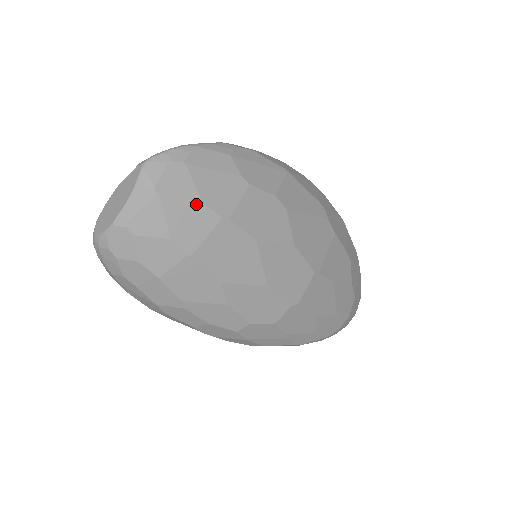
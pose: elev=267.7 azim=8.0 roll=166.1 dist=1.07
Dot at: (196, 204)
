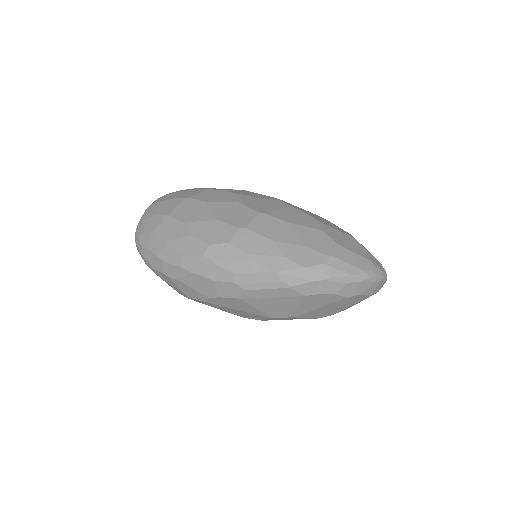
Dot at: (173, 199)
